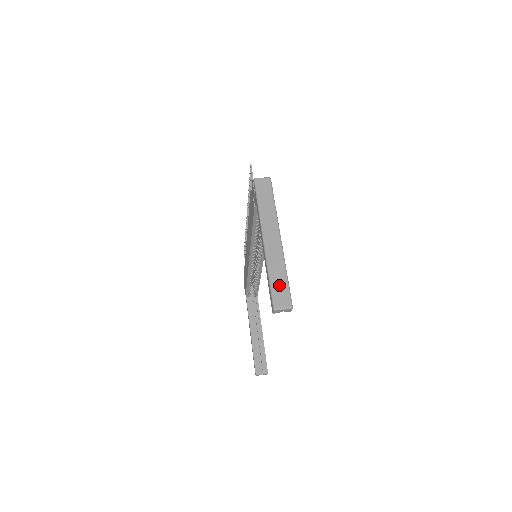
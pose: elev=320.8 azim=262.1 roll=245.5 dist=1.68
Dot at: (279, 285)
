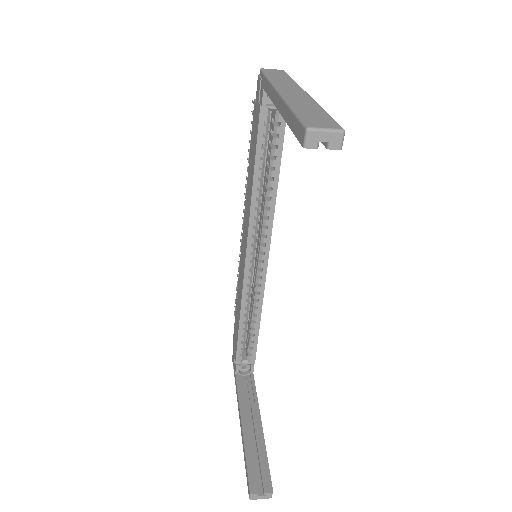
Dot at: (313, 114)
